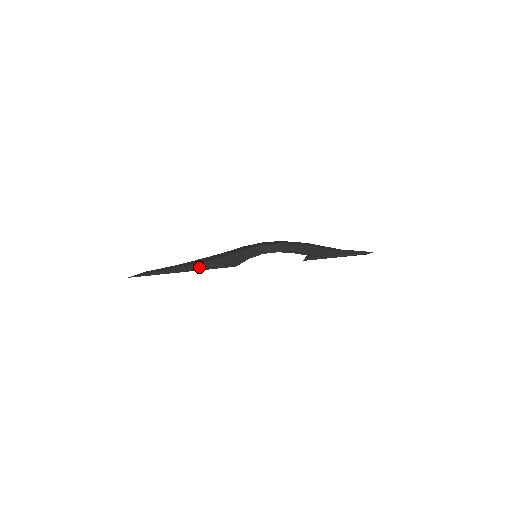
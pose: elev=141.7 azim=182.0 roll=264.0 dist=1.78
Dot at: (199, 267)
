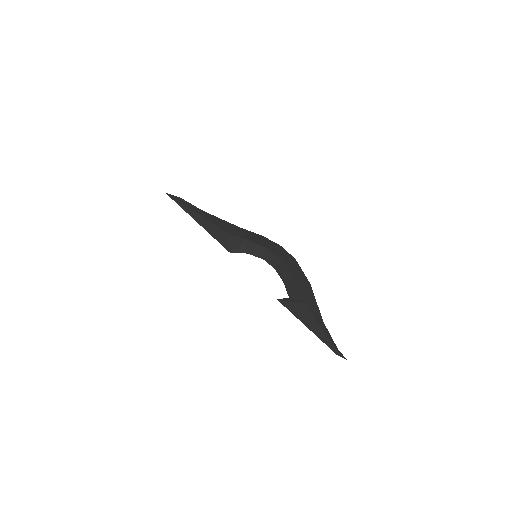
Dot at: (208, 227)
